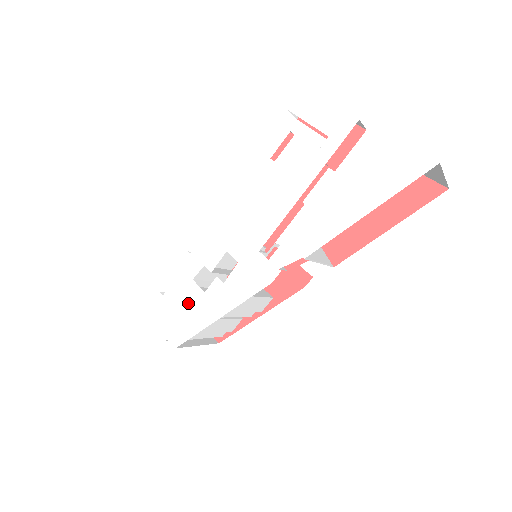
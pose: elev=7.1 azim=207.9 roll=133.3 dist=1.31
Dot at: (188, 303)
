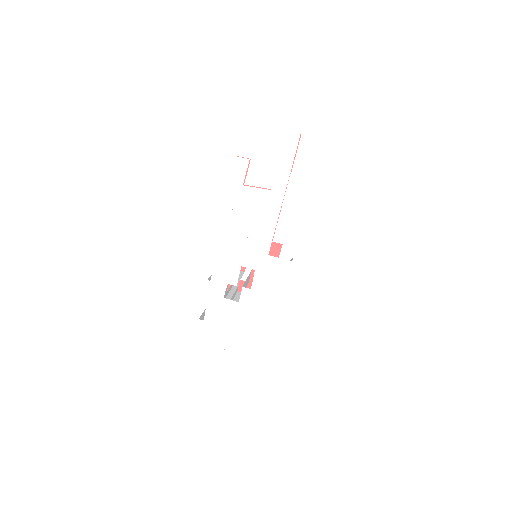
Dot at: (229, 316)
